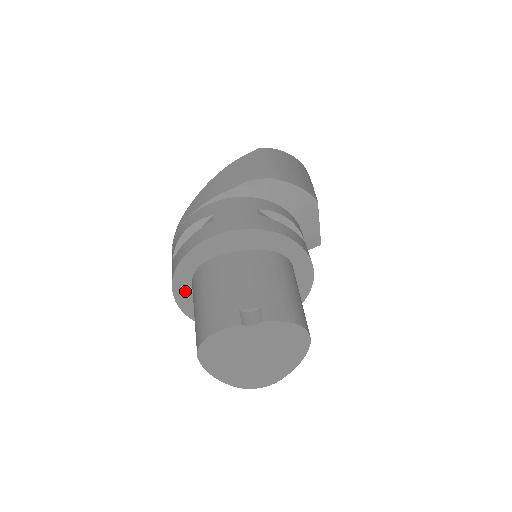
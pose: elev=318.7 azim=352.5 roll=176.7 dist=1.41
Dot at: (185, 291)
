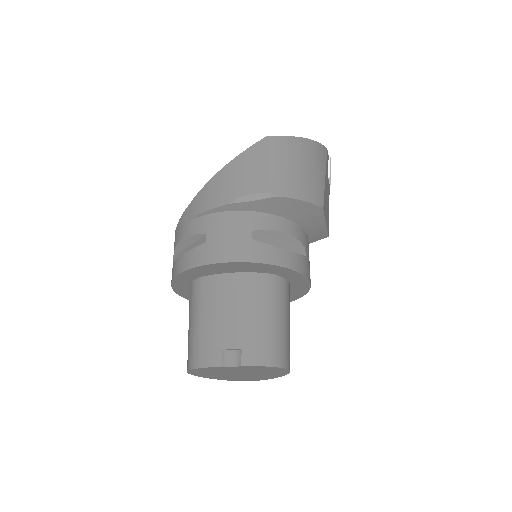
Dot at: (185, 290)
